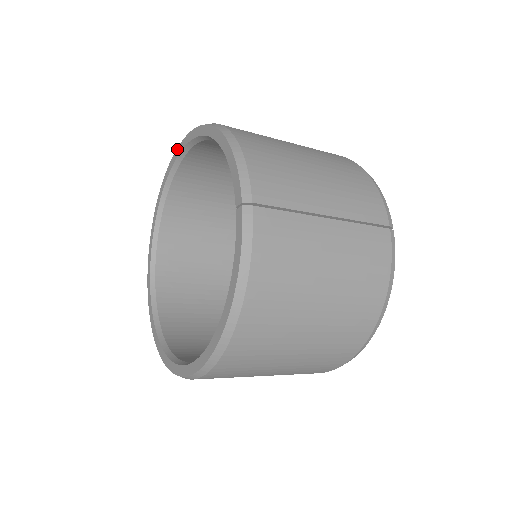
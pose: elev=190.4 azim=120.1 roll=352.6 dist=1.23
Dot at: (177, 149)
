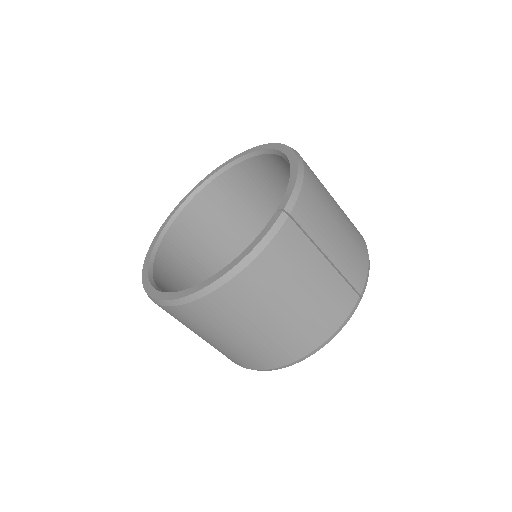
Dot at: (253, 148)
